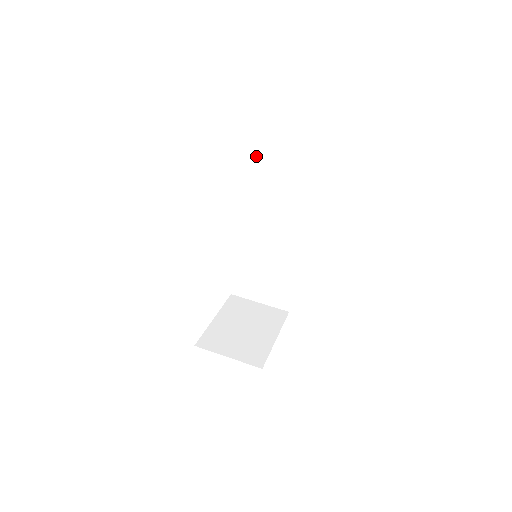
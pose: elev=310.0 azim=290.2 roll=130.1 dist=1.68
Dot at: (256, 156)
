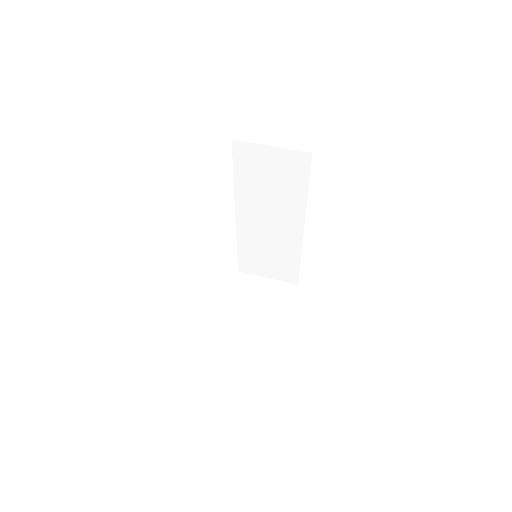
Dot at: (241, 149)
